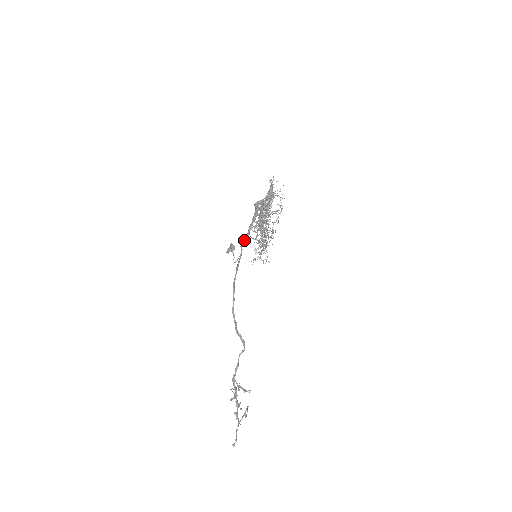
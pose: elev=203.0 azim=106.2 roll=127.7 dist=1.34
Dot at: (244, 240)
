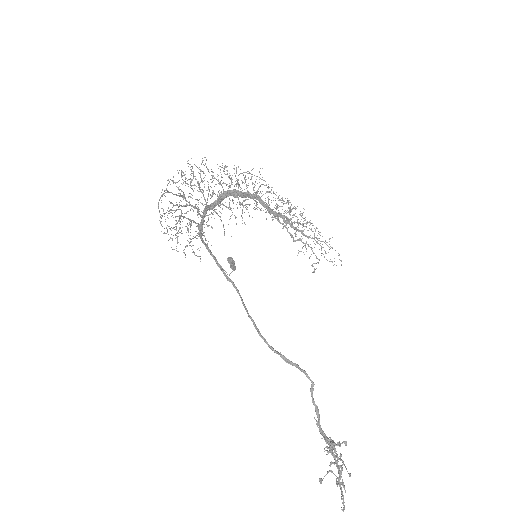
Dot at: (203, 243)
